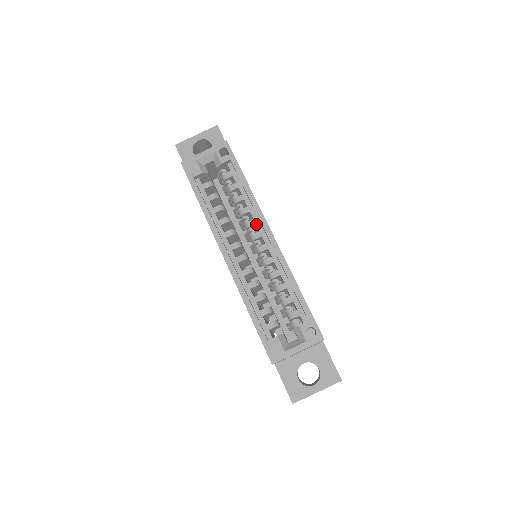
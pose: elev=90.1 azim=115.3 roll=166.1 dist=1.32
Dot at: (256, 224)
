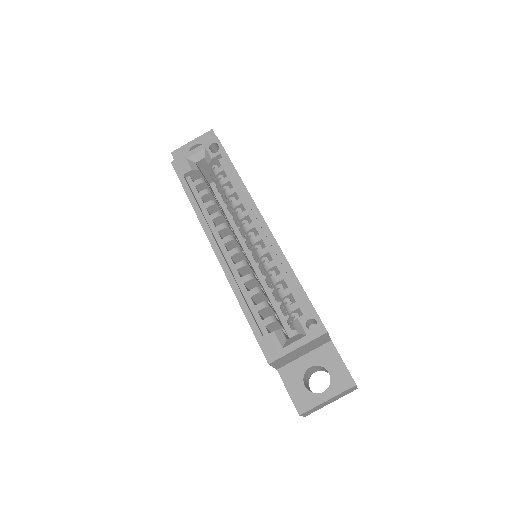
Dot at: (249, 215)
